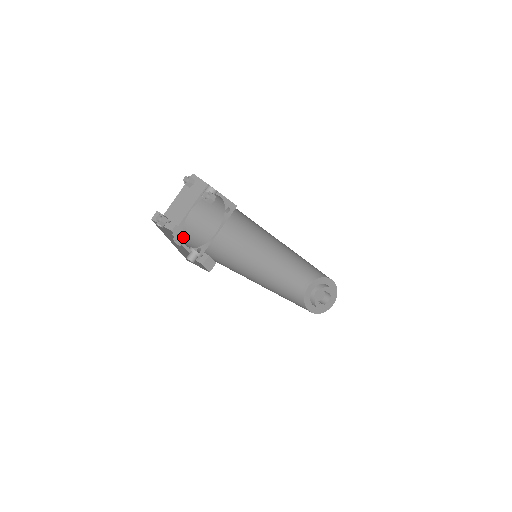
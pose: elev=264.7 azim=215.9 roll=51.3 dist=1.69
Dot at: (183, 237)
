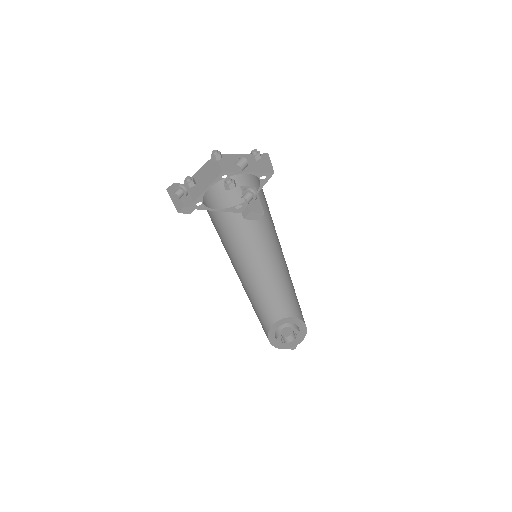
Dot at: (234, 181)
